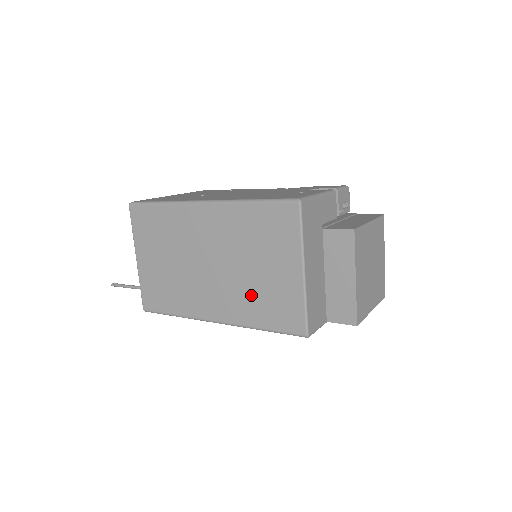
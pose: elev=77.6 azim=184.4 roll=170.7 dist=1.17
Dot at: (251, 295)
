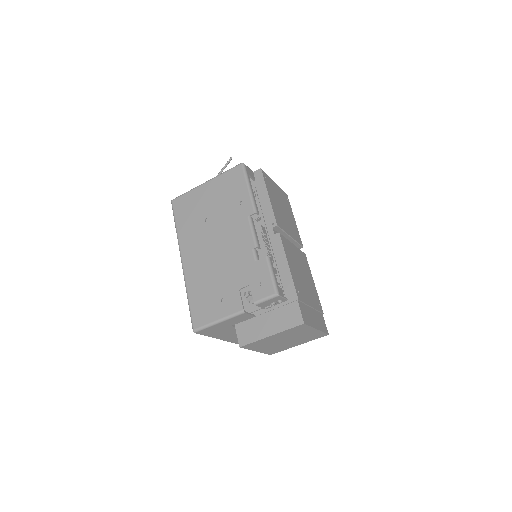
Dot at: occluded
